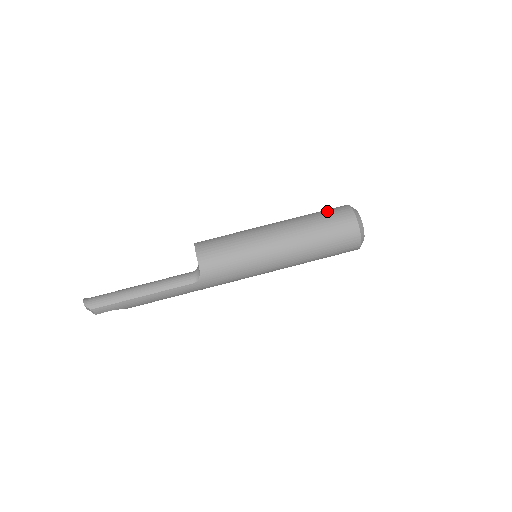
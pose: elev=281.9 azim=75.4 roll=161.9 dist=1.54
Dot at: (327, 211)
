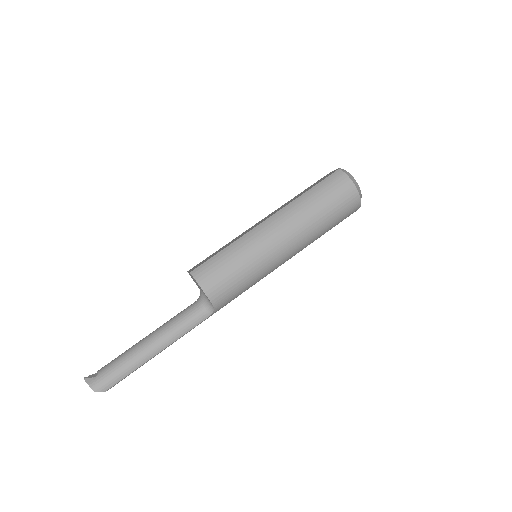
Dot at: (323, 187)
